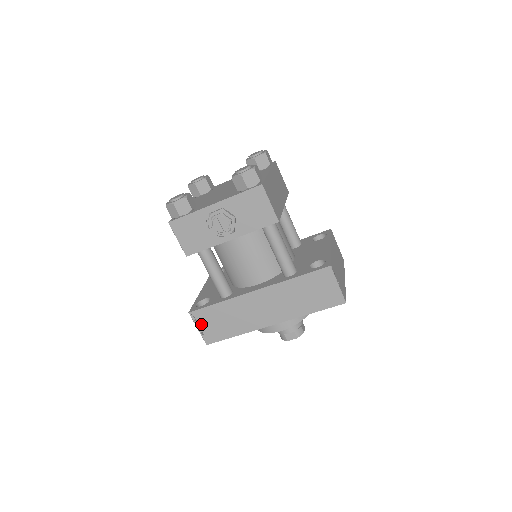
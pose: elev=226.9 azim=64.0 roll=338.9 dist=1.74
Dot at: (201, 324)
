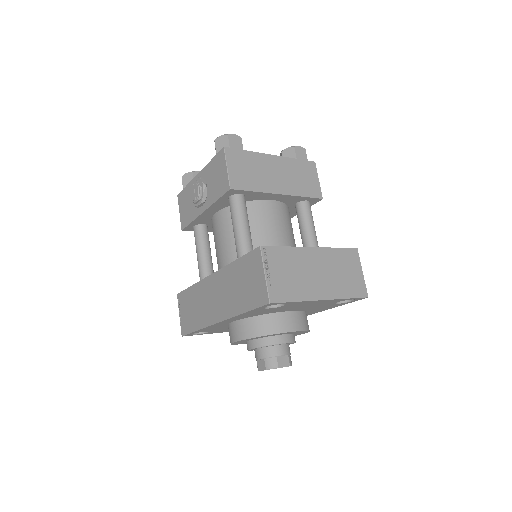
Dot at: (181, 309)
